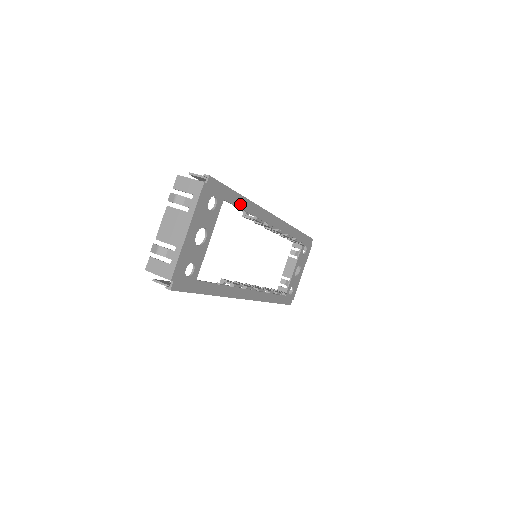
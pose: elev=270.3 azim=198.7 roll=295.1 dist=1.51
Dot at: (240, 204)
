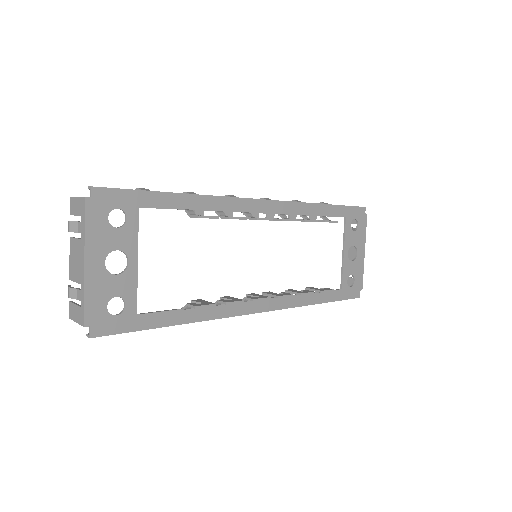
Dot at: (178, 204)
